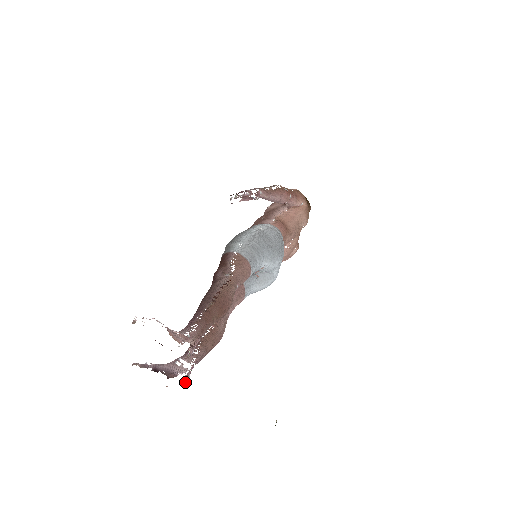
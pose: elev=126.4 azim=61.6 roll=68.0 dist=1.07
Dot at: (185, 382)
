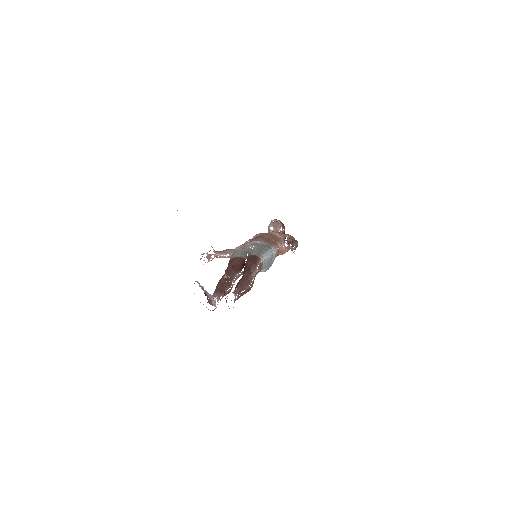
Dot at: occluded
